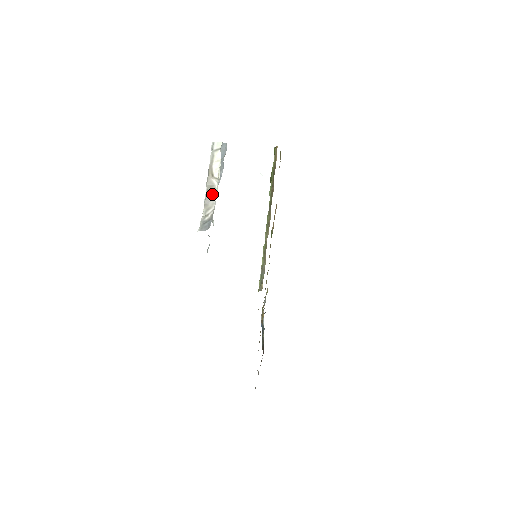
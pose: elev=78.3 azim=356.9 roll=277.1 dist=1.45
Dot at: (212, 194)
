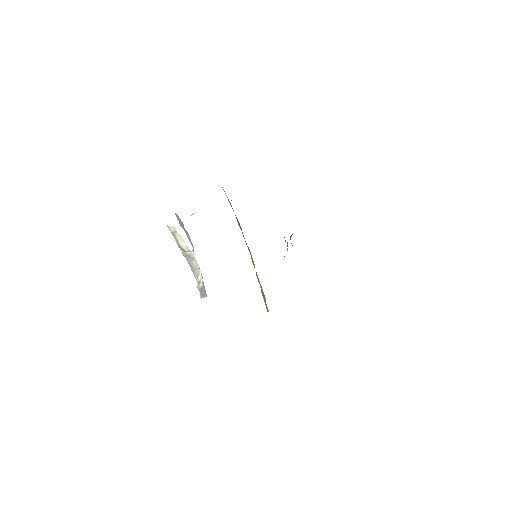
Dot at: (193, 263)
